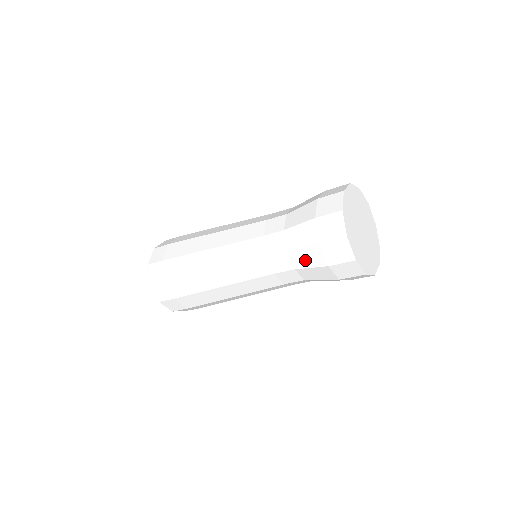
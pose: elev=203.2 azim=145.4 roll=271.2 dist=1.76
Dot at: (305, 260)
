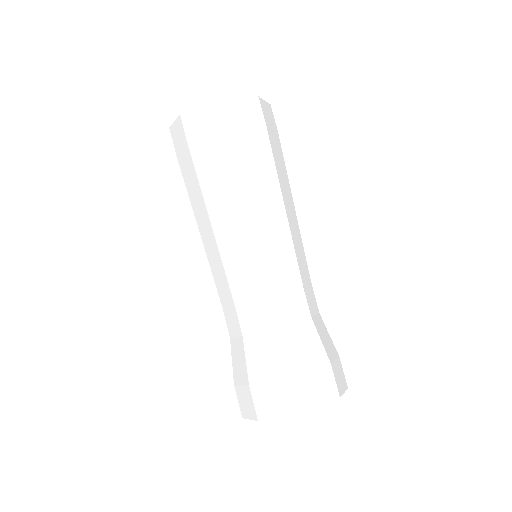
Dot at: occluded
